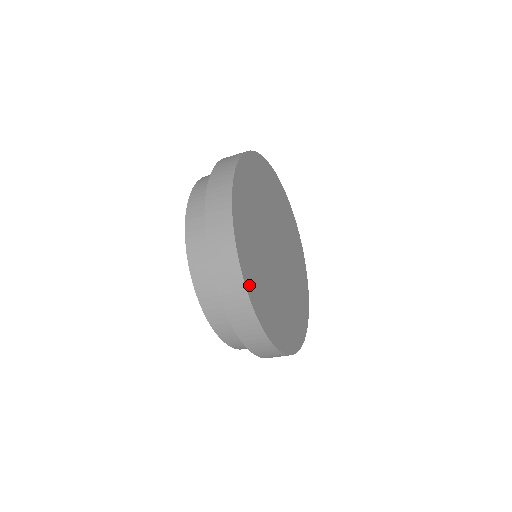
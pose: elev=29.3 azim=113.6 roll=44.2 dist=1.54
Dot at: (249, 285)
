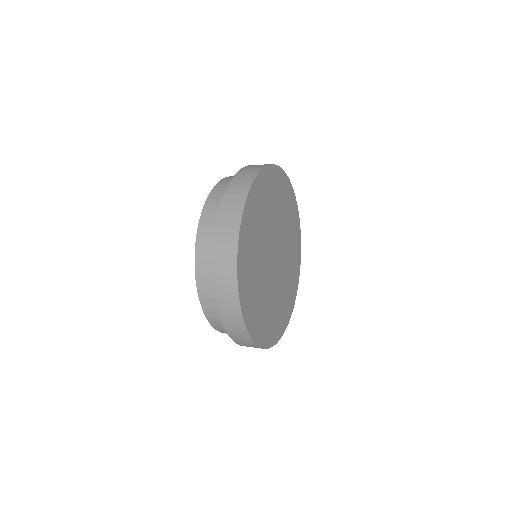
Dot at: (256, 335)
